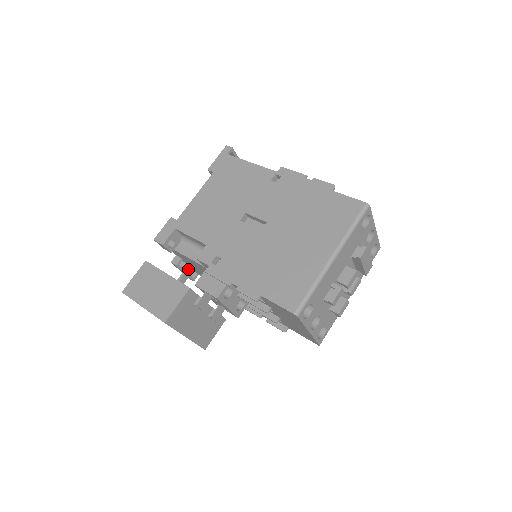
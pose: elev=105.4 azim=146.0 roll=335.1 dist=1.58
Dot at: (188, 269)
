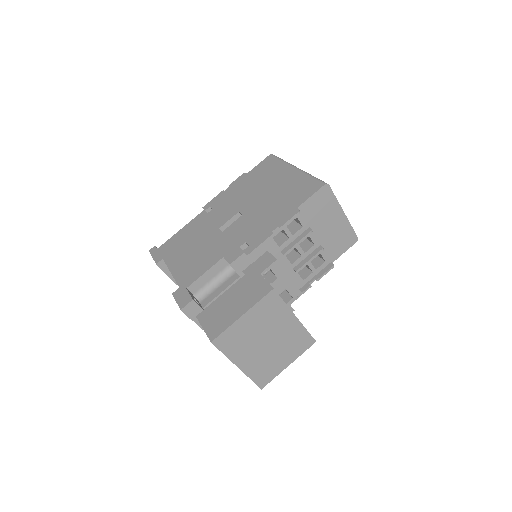
Dot at: occluded
